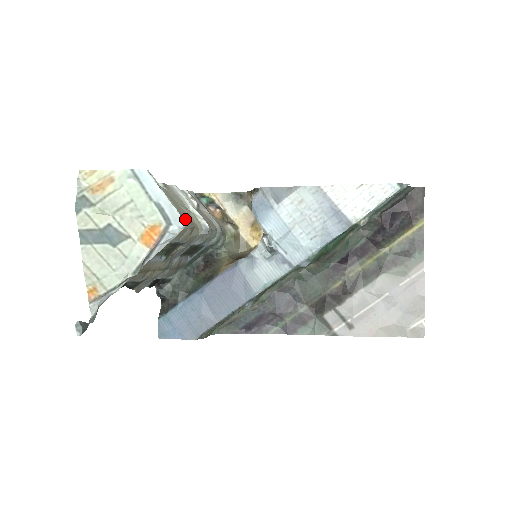
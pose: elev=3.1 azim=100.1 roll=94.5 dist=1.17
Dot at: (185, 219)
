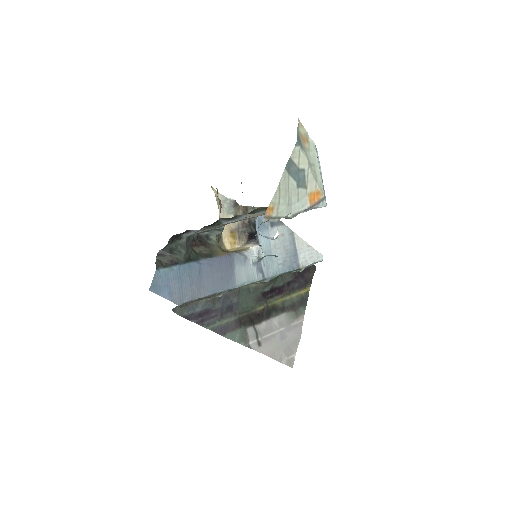
Dot at: occluded
